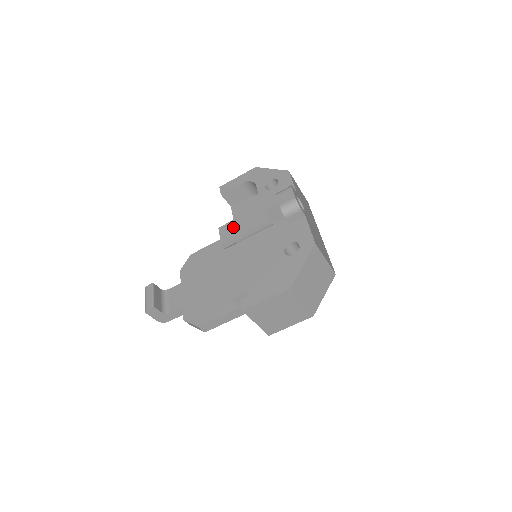
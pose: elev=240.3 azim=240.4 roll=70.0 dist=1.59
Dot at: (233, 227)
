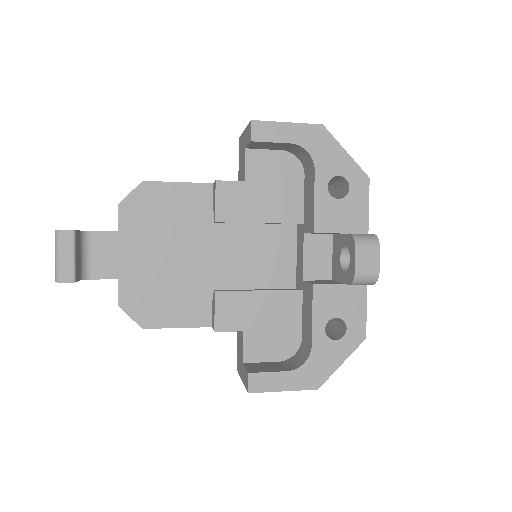
Dot at: (242, 197)
